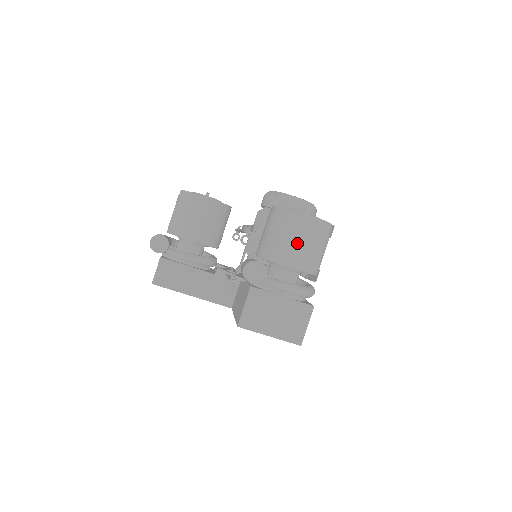
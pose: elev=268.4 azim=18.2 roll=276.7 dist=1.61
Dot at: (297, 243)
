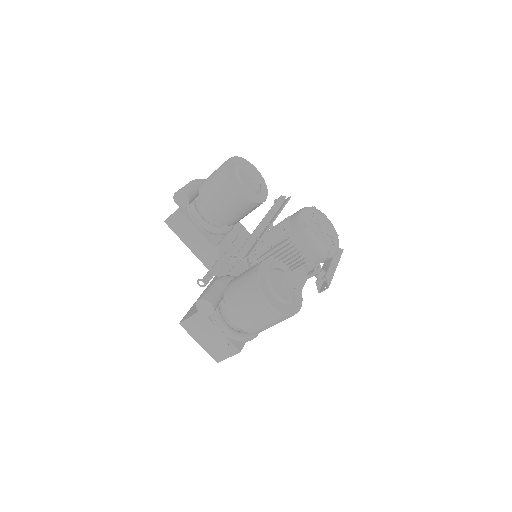
Dot at: (249, 313)
